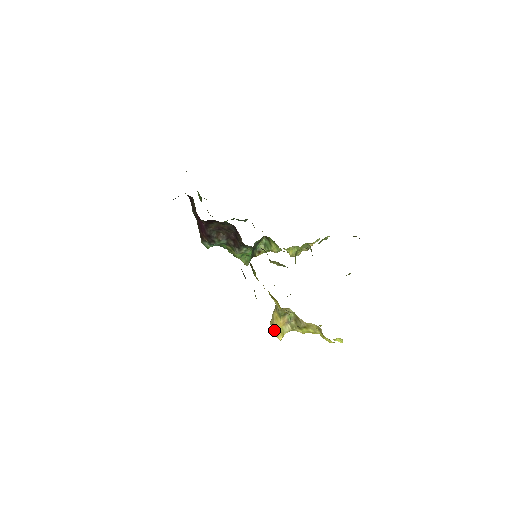
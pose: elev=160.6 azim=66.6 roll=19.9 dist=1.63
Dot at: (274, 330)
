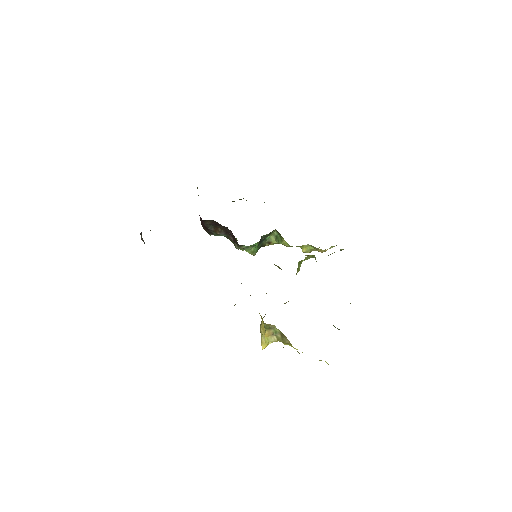
Dot at: occluded
